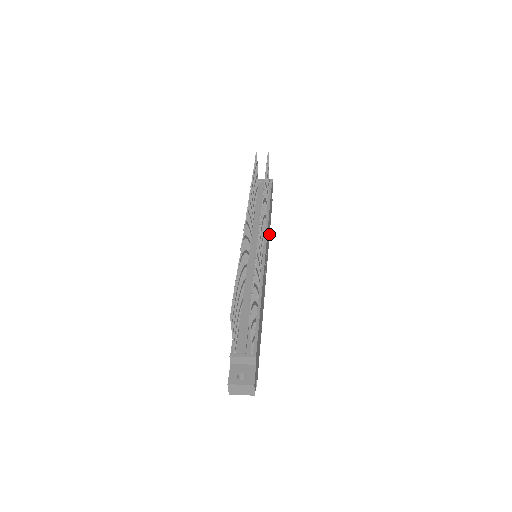
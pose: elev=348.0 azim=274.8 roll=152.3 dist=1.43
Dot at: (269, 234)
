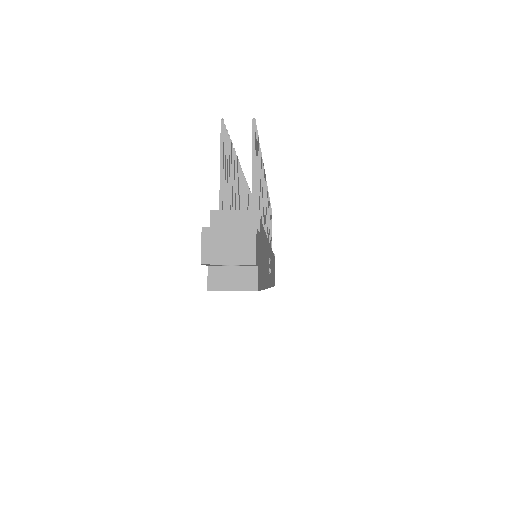
Dot at: (272, 283)
